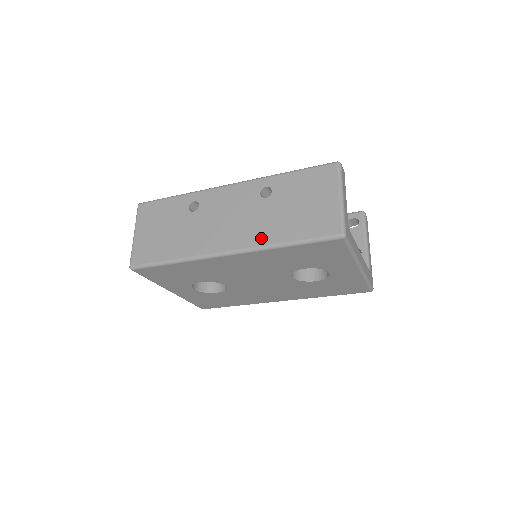
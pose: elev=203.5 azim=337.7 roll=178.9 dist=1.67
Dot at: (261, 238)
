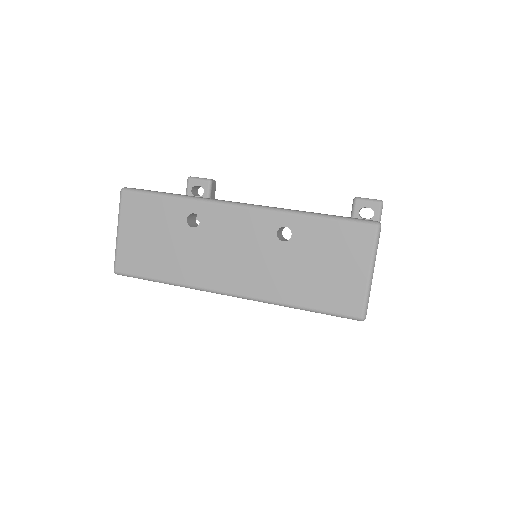
Dot at: (271, 291)
